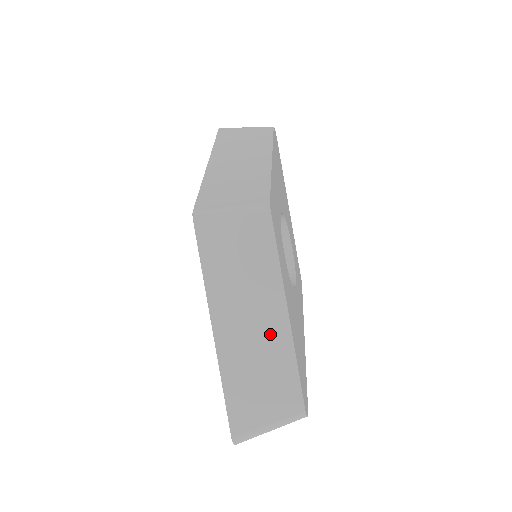
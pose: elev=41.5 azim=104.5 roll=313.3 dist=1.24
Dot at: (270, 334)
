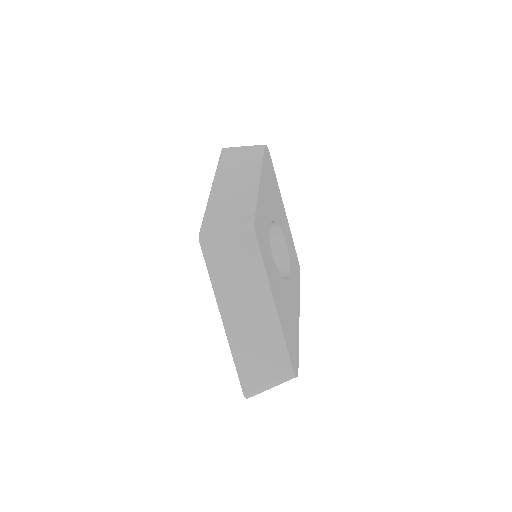
Dot at: (263, 320)
